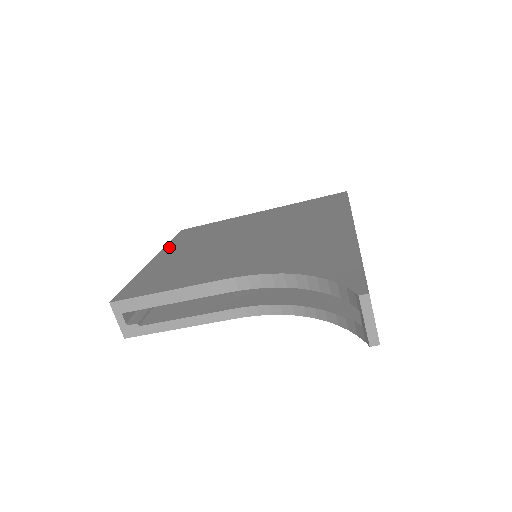
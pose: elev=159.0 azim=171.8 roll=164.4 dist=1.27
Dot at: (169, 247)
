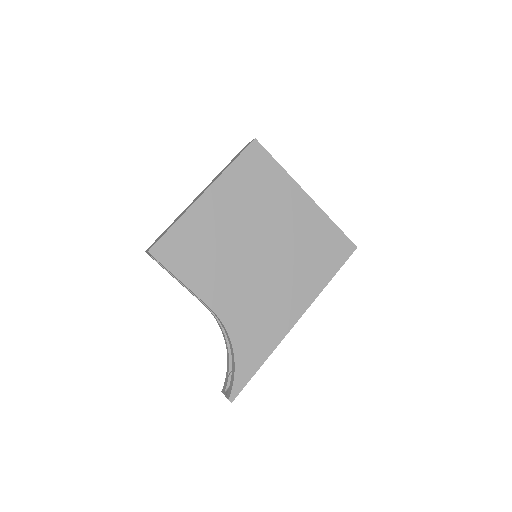
Dot at: (224, 180)
